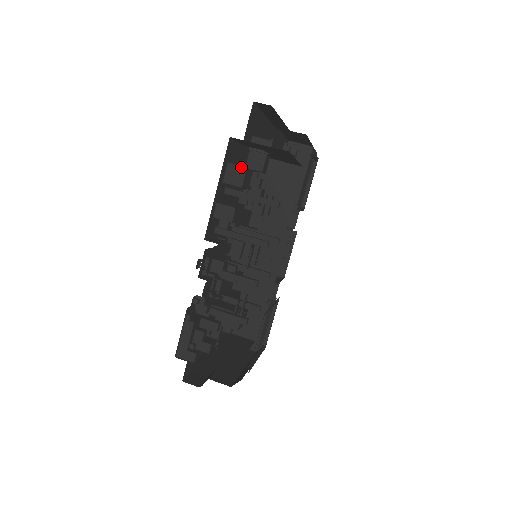
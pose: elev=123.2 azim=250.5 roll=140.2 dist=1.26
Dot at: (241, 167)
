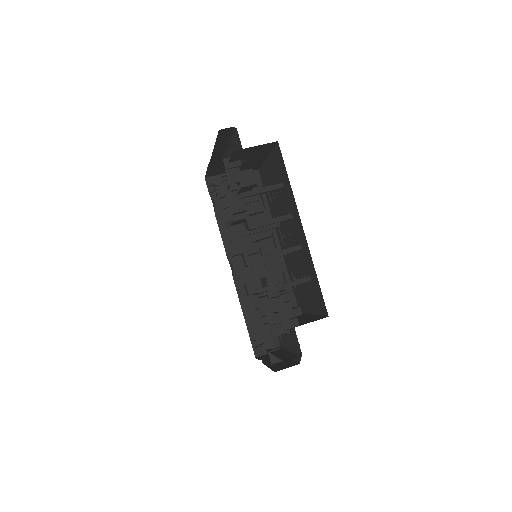
Dot at: (248, 170)
